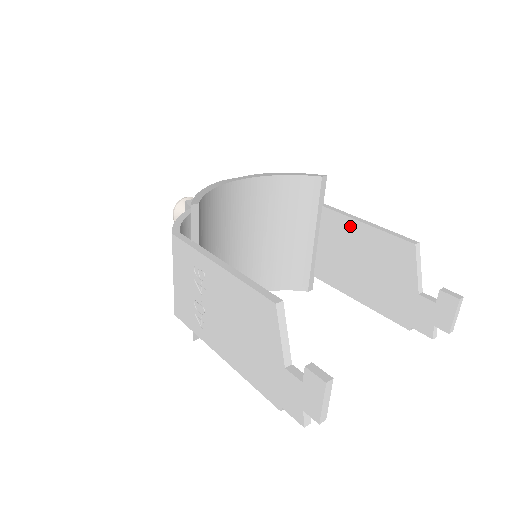
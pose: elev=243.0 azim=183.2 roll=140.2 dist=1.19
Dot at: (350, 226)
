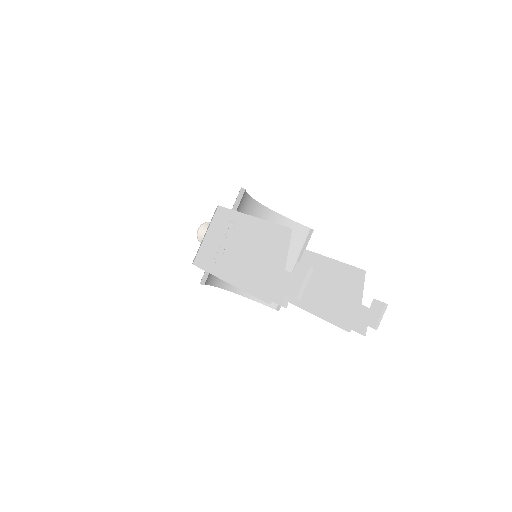
Dot at: (321, 261)
